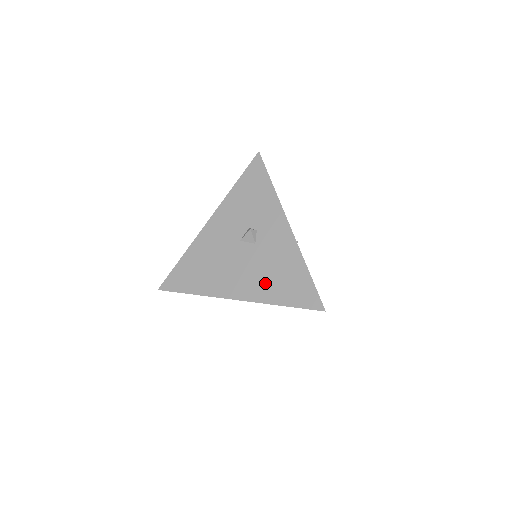
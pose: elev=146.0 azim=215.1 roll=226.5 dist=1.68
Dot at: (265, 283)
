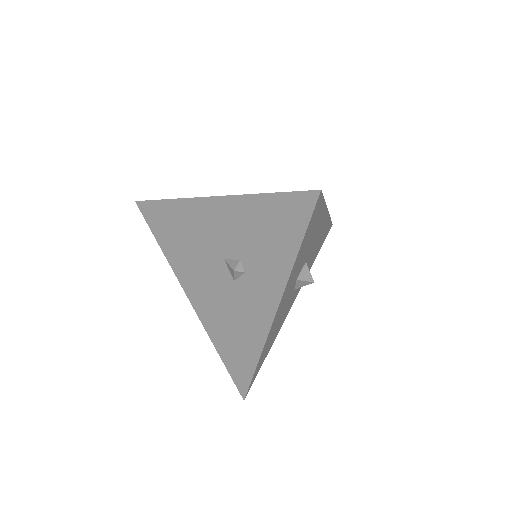
Dot at: (218, 321)
